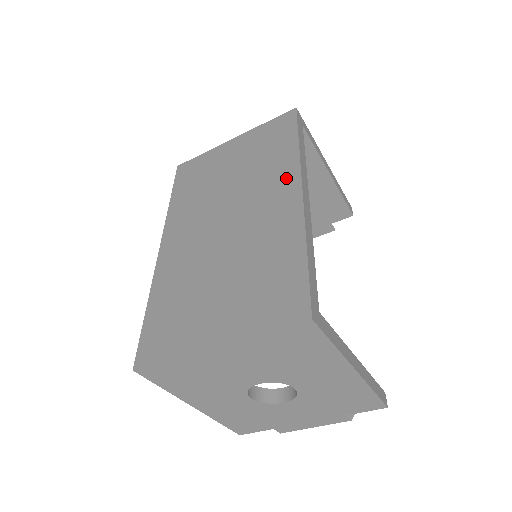
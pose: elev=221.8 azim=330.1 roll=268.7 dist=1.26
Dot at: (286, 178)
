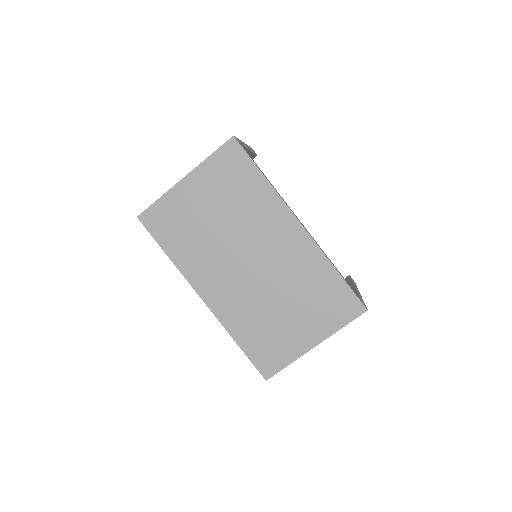
Dot at: (279, 216)
